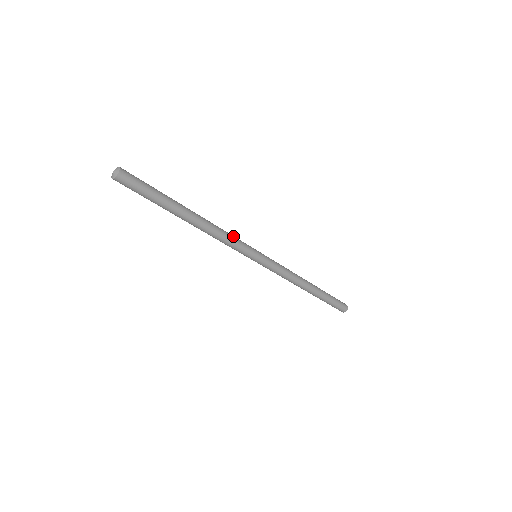
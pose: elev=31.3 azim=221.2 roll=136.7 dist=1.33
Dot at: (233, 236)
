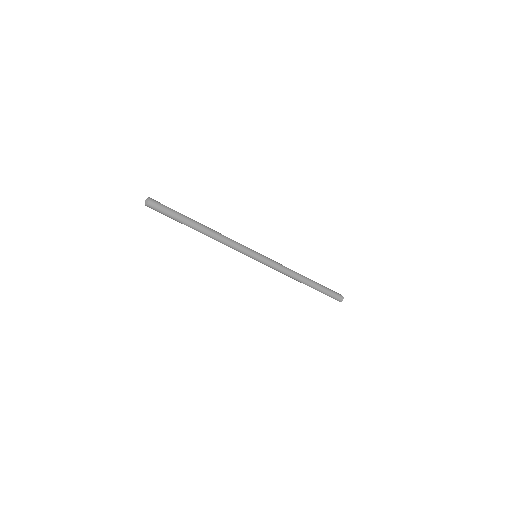
Dot at: (236, 243)
